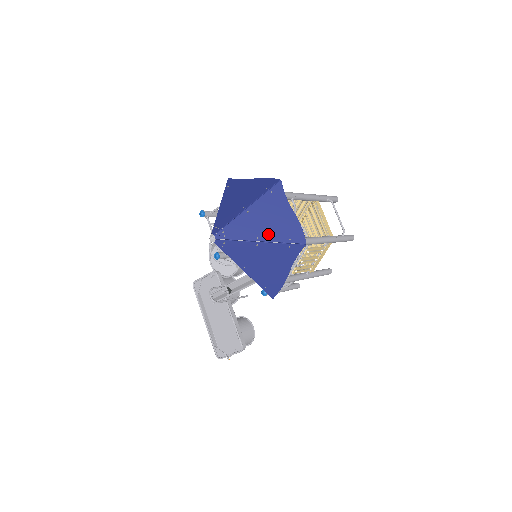
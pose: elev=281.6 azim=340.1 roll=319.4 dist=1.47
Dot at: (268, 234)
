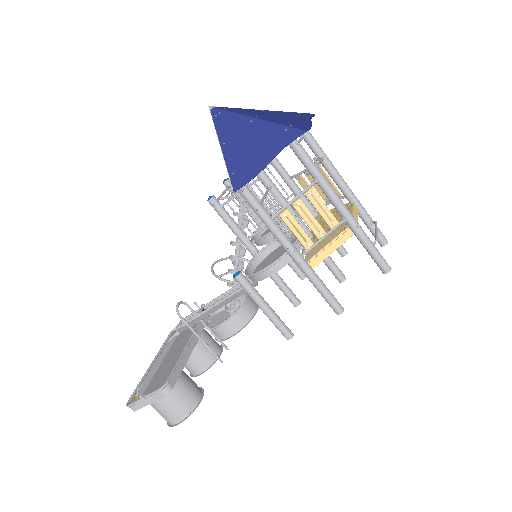
Dot at: (270, 119)
